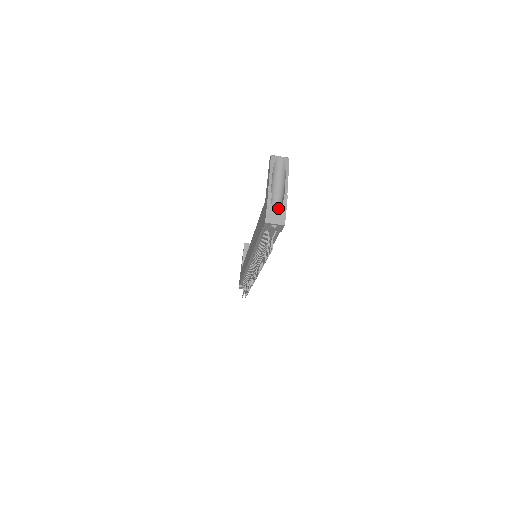
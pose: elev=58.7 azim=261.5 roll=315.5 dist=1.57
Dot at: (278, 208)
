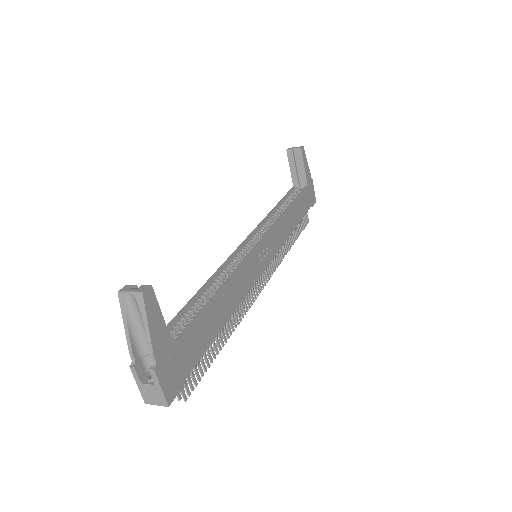
Dot at: (150, 386)
